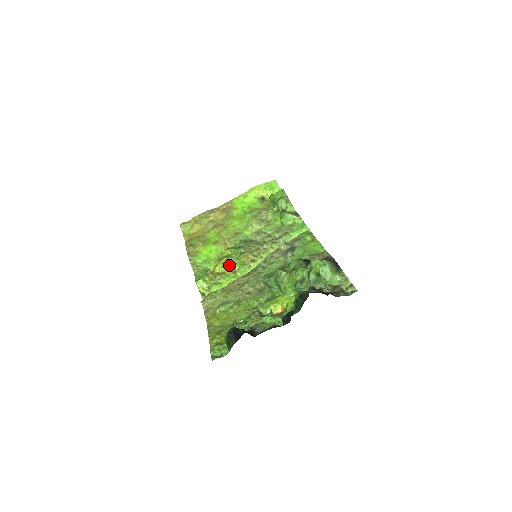
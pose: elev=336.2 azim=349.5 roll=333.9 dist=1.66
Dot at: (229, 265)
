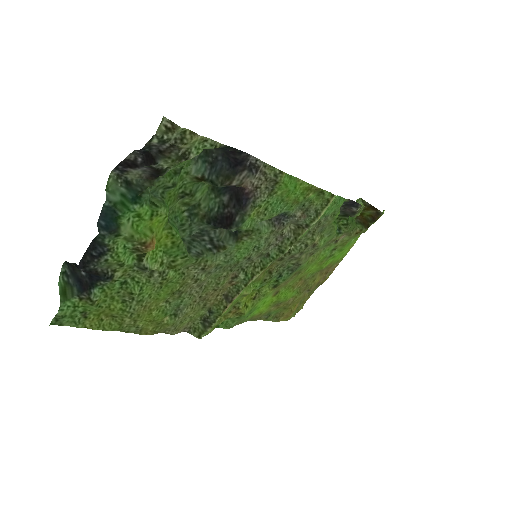
Dot at: occluded
